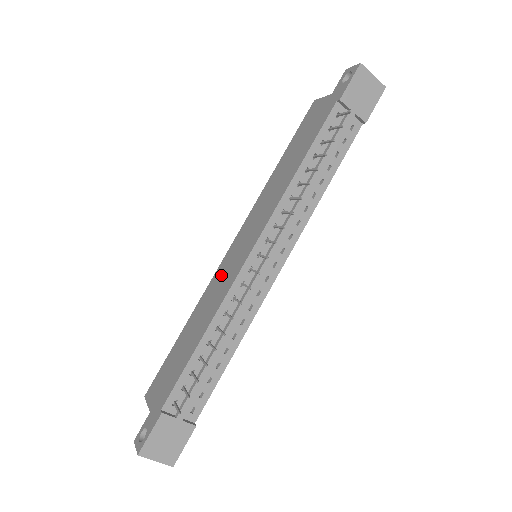
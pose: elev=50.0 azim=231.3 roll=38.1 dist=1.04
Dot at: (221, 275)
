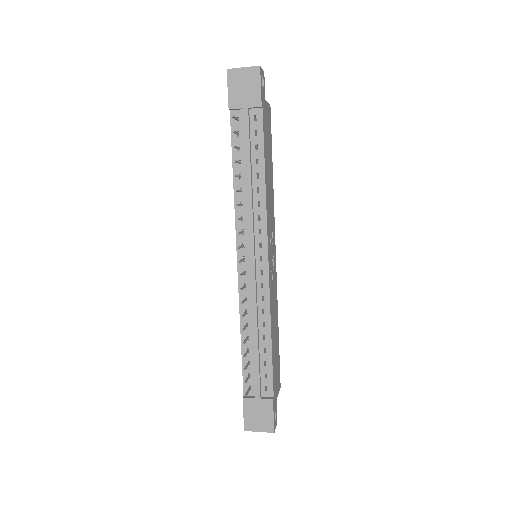
Dot at: occluded
